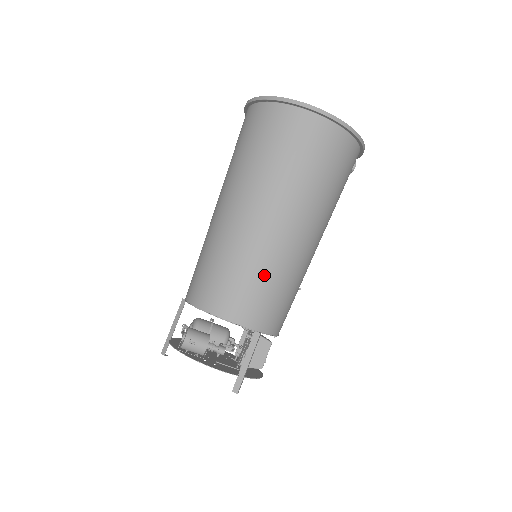
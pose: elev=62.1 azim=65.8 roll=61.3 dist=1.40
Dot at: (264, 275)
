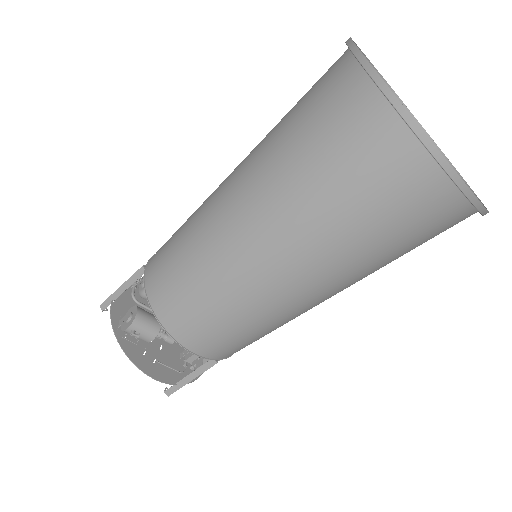
Dot at: (248, 324)
